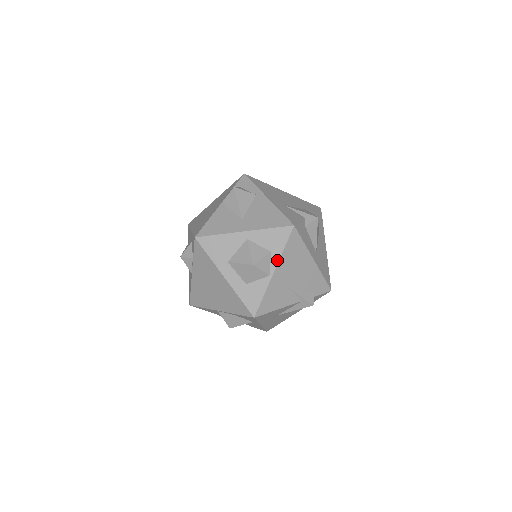
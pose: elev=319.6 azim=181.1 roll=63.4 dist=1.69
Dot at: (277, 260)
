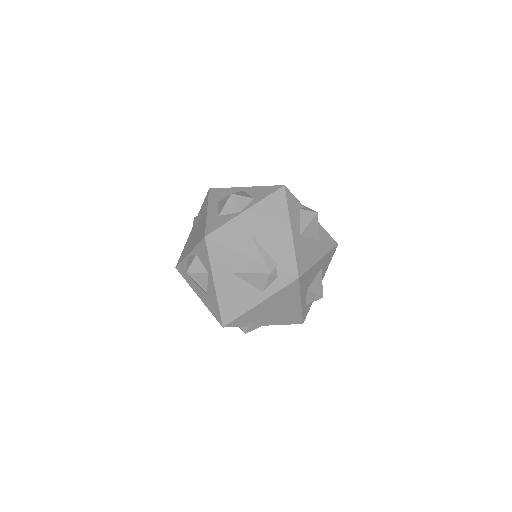
Dot at: (254, 203)
